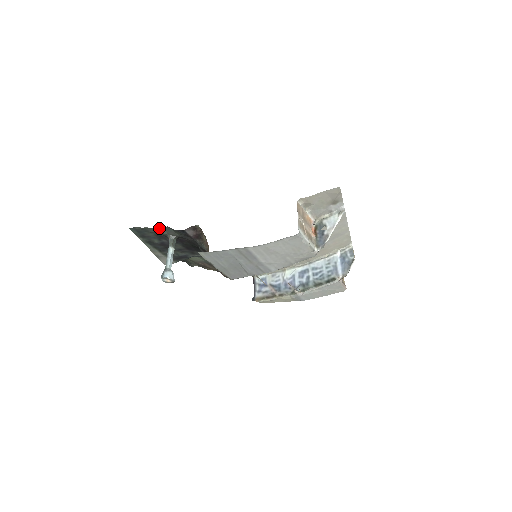
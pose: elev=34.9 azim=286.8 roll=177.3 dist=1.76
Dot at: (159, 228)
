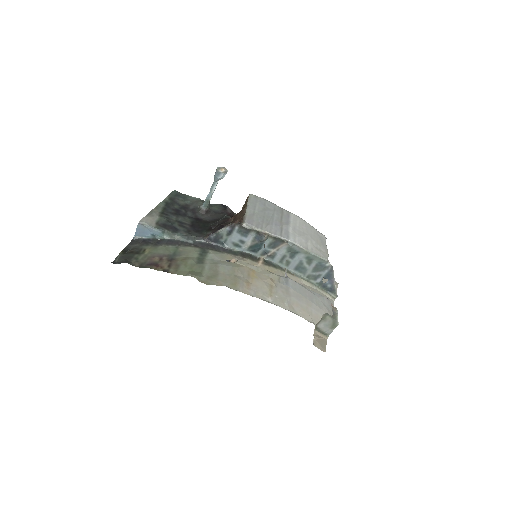
Dot at: (202, 201)
